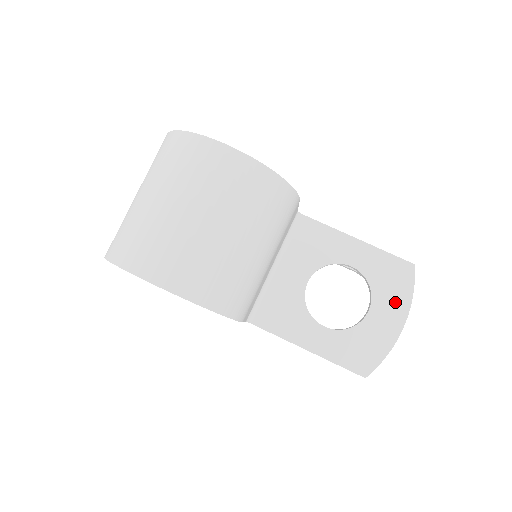
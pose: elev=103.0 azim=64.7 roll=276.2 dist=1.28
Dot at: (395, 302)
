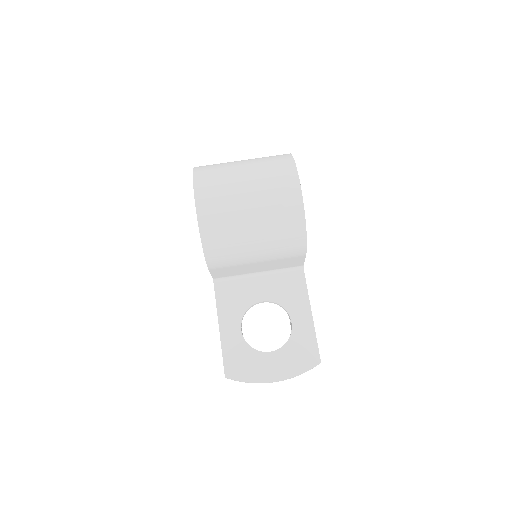
Dot at: (287, 365)
